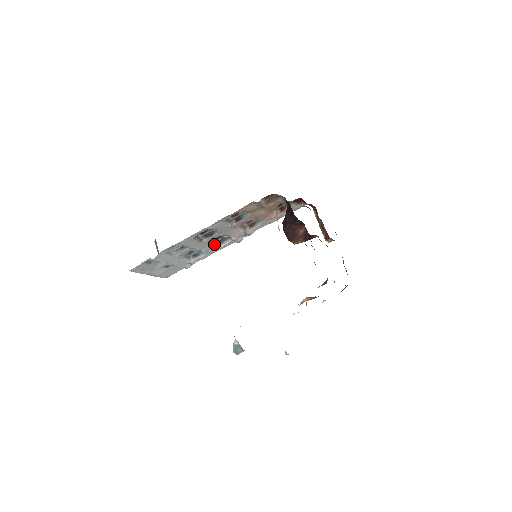
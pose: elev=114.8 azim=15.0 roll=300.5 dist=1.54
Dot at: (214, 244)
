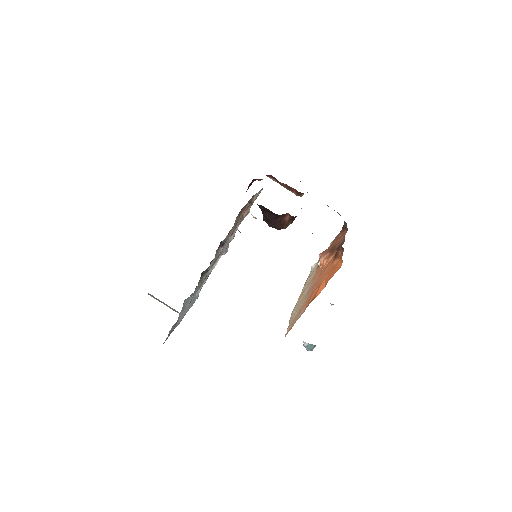
Dot at: occluded
